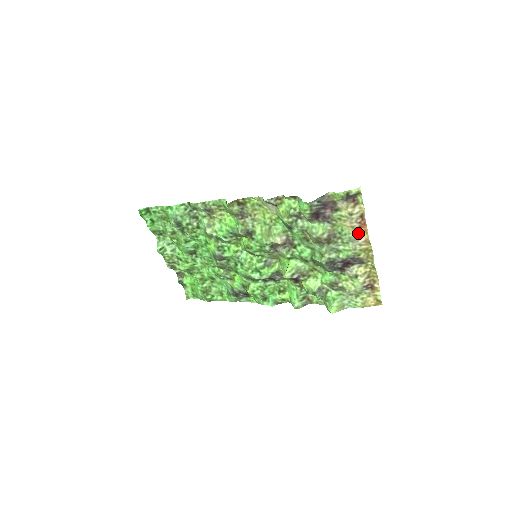
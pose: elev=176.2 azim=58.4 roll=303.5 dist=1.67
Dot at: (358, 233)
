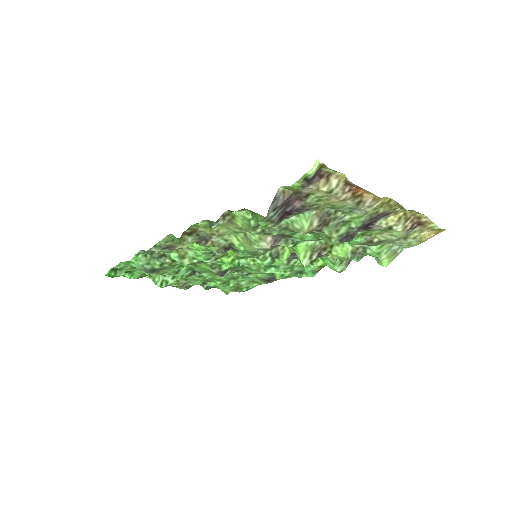
Dot at: (357, 199)
